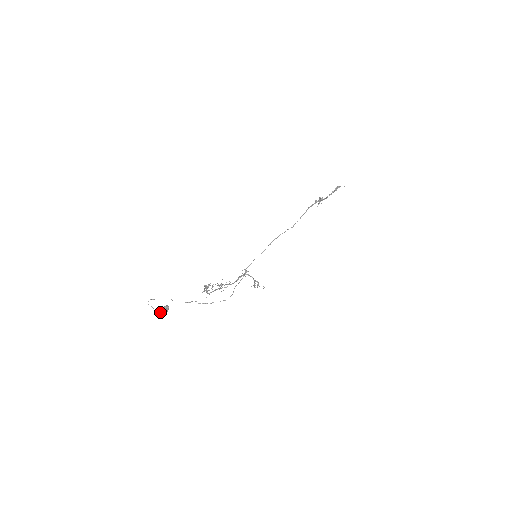
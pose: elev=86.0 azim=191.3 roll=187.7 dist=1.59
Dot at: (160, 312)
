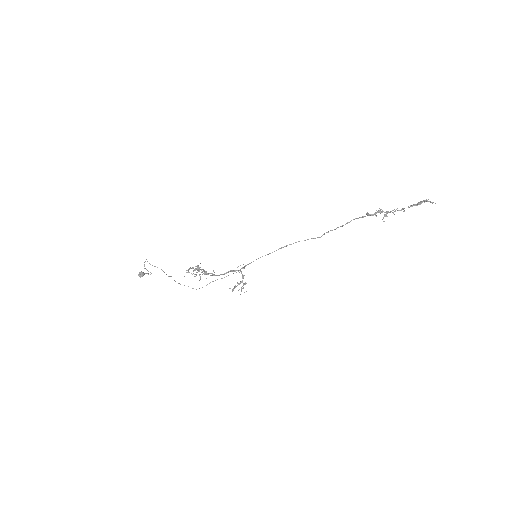
Dot at: occluded
